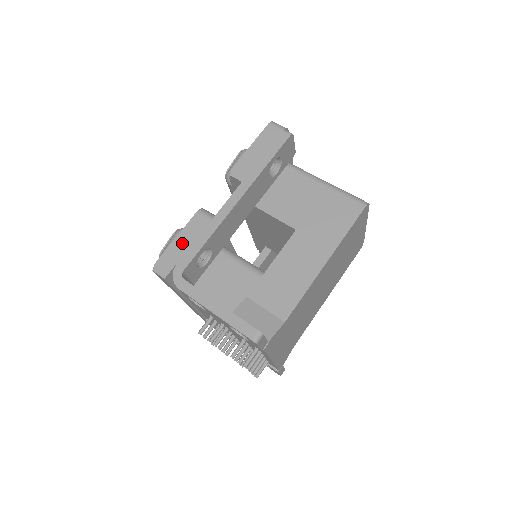
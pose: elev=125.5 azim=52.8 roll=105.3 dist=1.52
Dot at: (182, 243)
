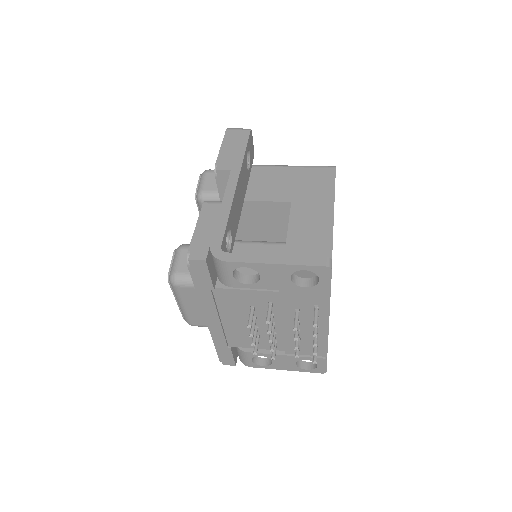
Dot at: (205, 228)
